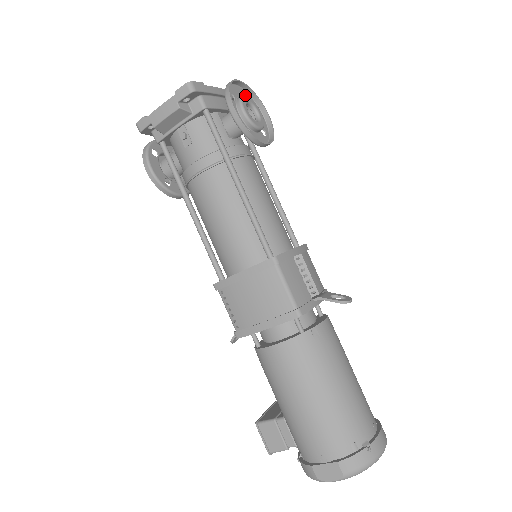
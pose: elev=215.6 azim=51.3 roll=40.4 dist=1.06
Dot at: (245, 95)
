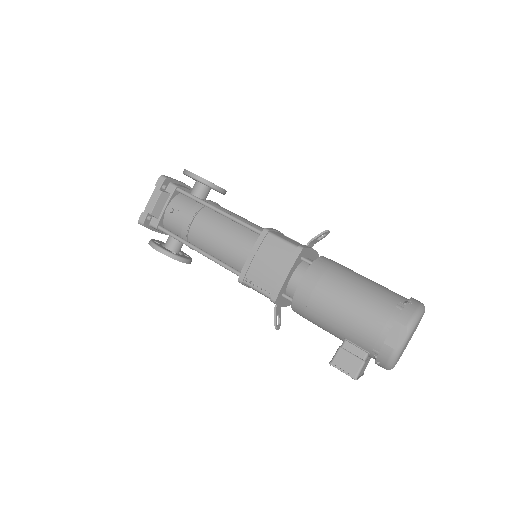
Dot at: occluded
